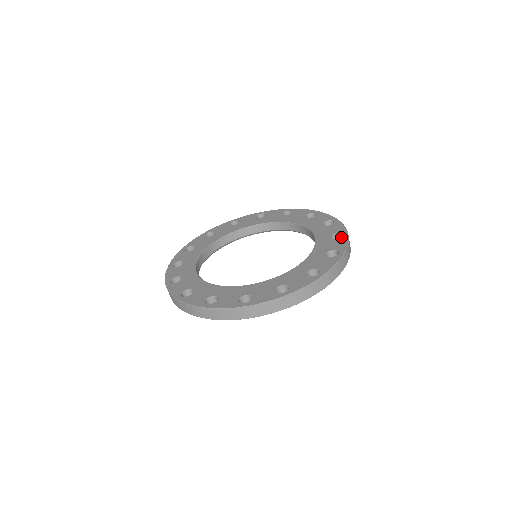
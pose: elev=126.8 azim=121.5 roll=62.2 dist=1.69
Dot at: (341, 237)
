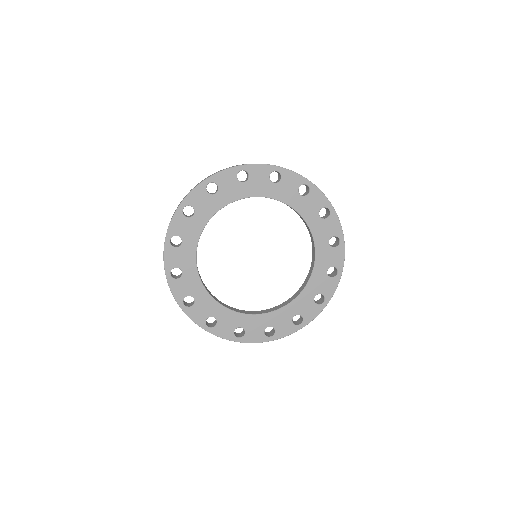
Dot at: (335, 277)
